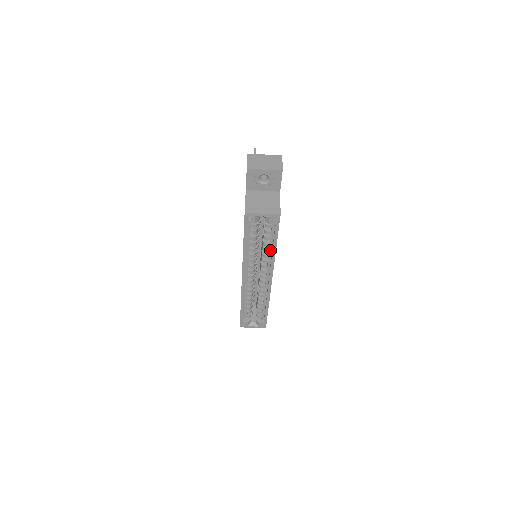
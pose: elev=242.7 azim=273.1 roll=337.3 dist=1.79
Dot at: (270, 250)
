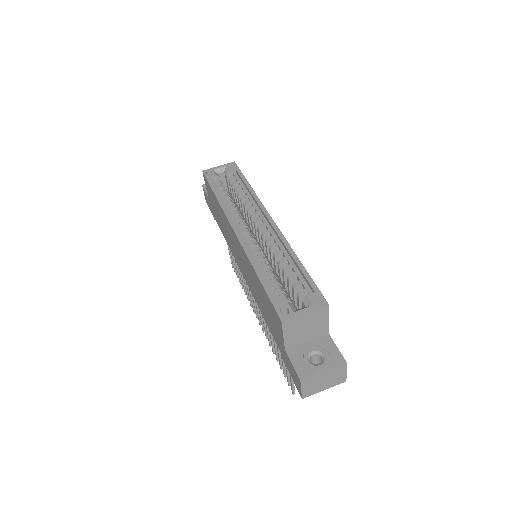
Dot at: (248, 195)
